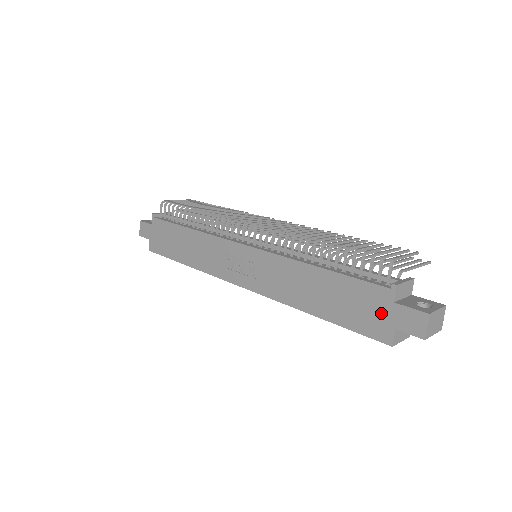
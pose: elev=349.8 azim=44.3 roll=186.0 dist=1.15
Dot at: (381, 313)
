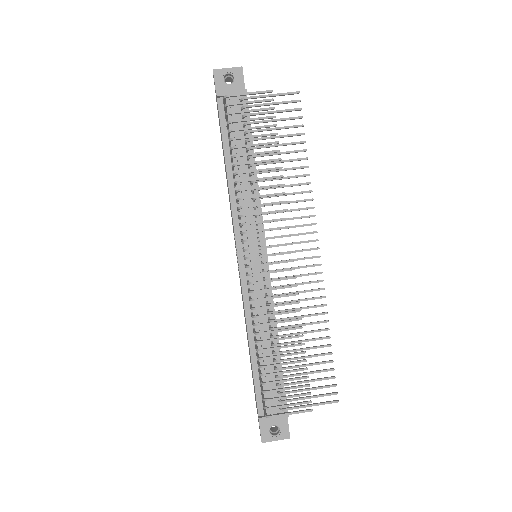
Dot at: (256, 404)
